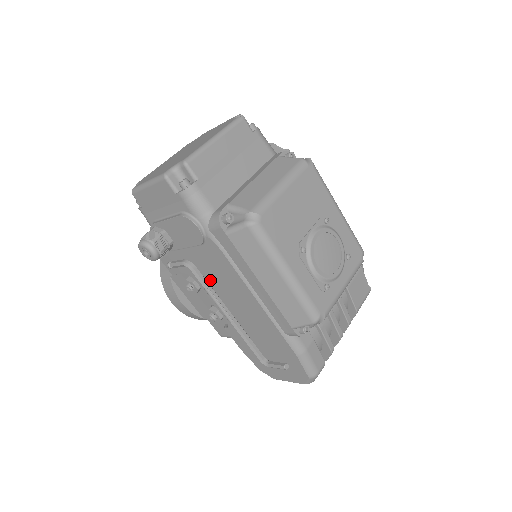
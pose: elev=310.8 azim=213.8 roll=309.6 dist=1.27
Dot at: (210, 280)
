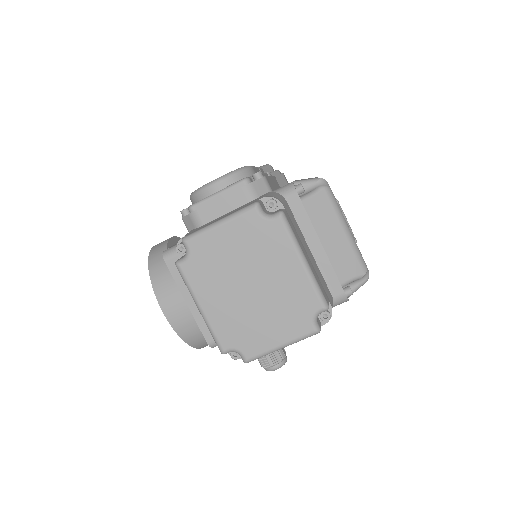
Dot at: occluded
